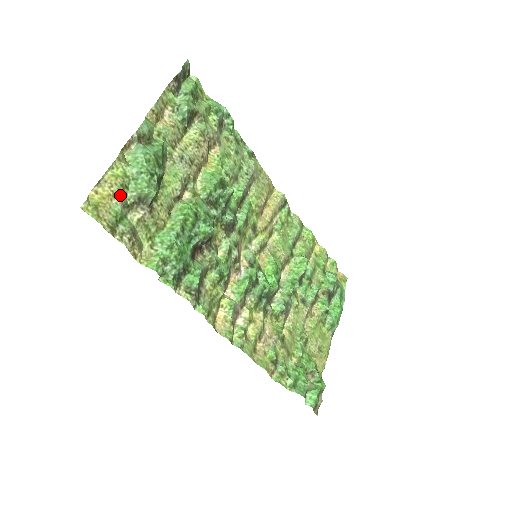
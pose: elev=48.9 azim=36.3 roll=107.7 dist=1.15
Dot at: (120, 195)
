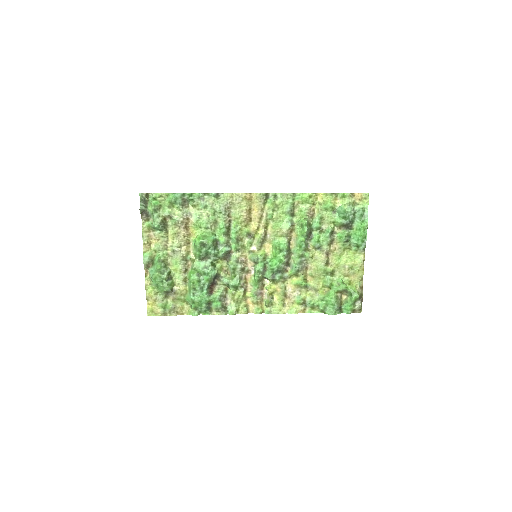
Dot at: (157, 298)
